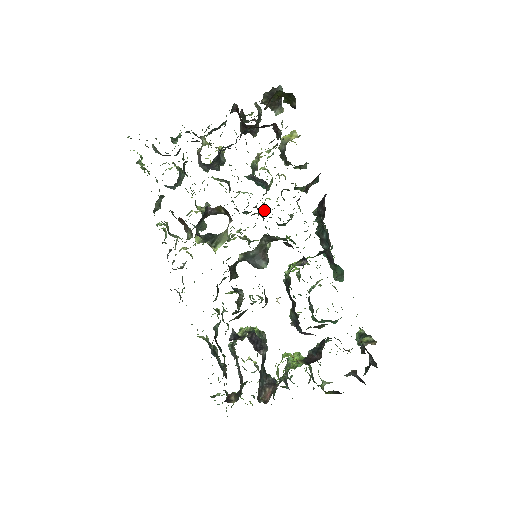
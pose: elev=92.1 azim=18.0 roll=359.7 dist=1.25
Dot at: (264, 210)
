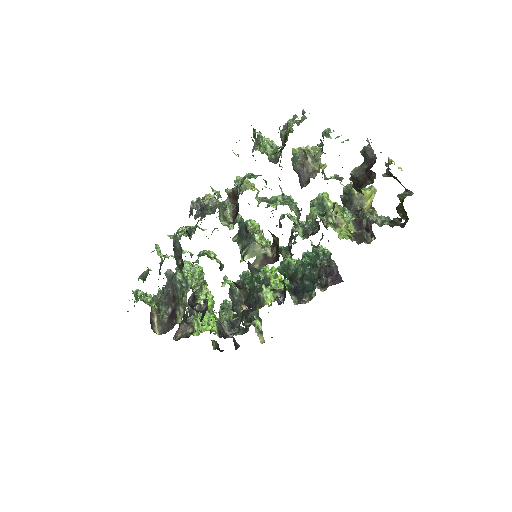
Dot at: occluded
